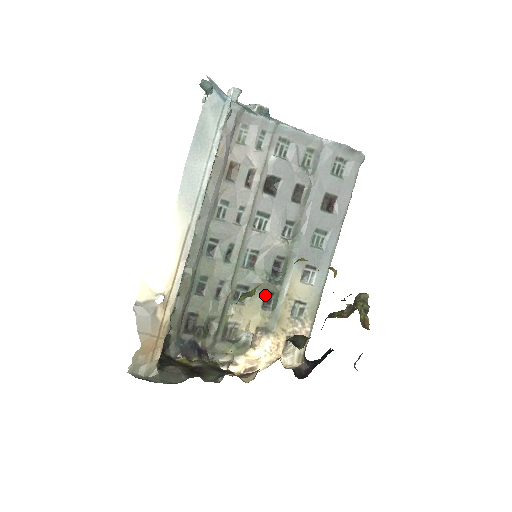
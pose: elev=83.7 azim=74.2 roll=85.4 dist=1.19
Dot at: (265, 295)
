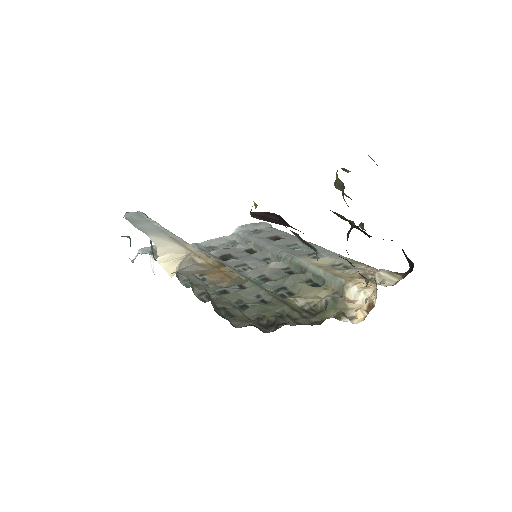
Dot at: (306, 284)
